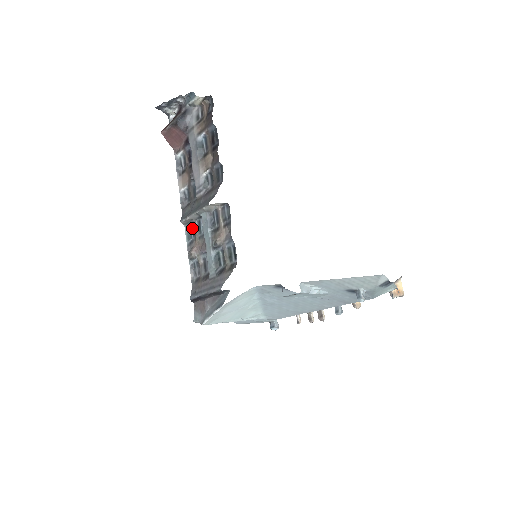
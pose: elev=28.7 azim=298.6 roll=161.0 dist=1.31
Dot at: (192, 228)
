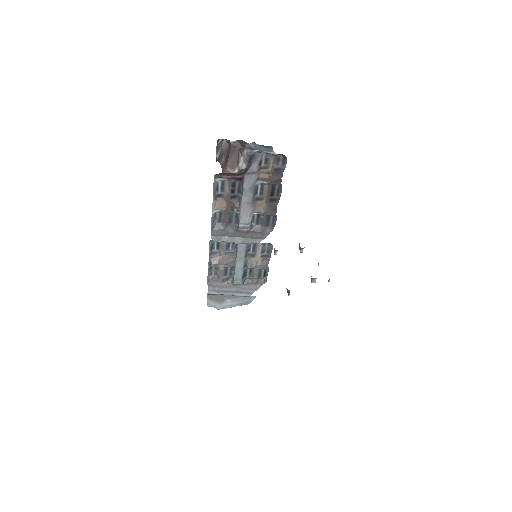
Dot at: (217, 243)
